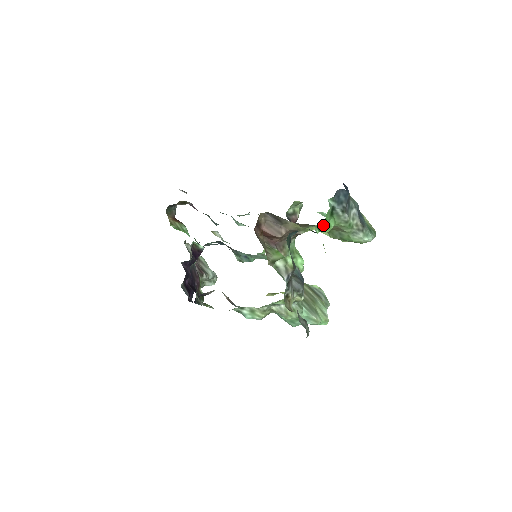
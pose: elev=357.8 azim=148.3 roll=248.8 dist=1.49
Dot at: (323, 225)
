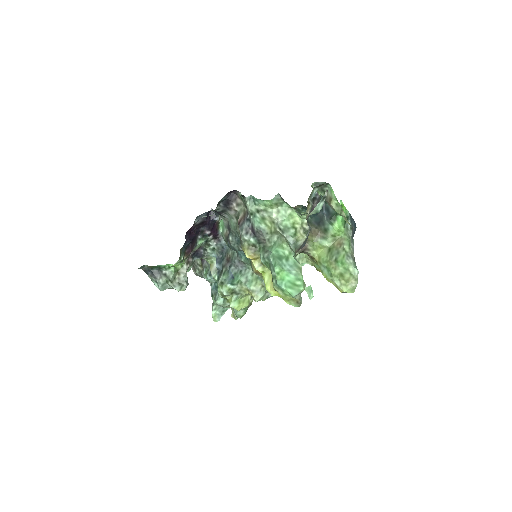
Dot at: occluded
